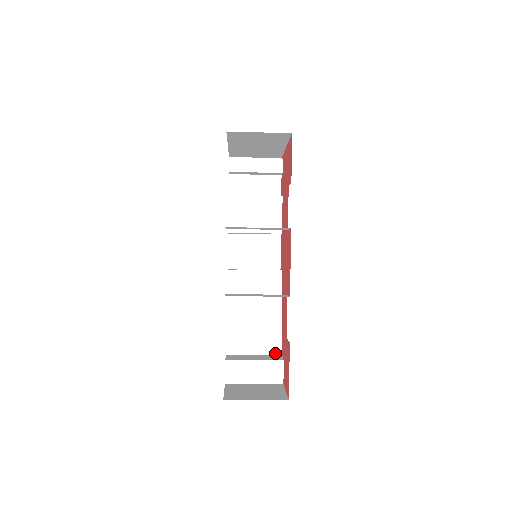
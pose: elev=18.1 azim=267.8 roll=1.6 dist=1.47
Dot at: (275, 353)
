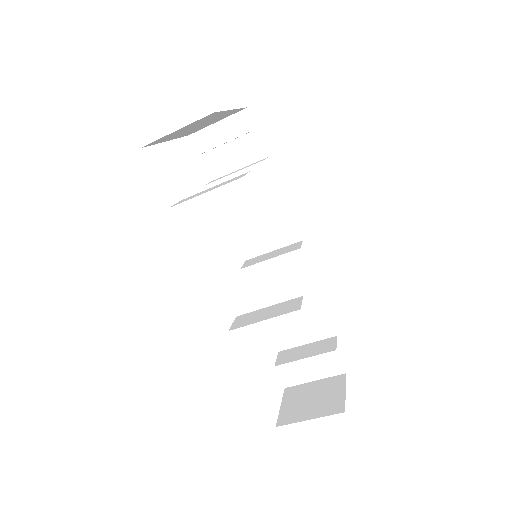
Dot at: (329, 336)
